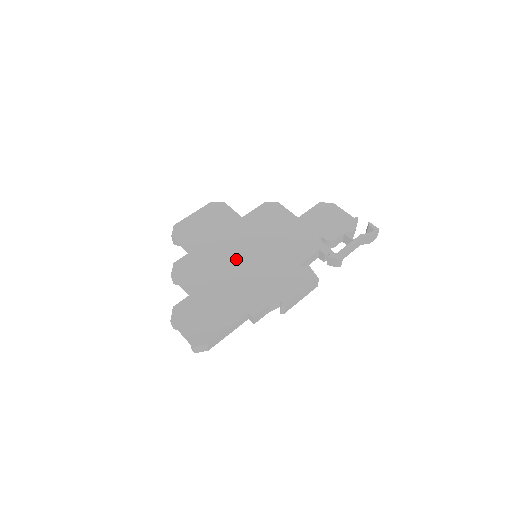
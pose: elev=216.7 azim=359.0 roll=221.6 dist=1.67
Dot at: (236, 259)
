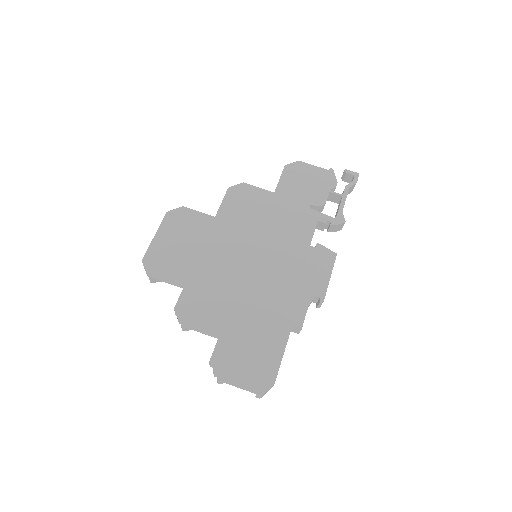
Dot at: (241, 270)
